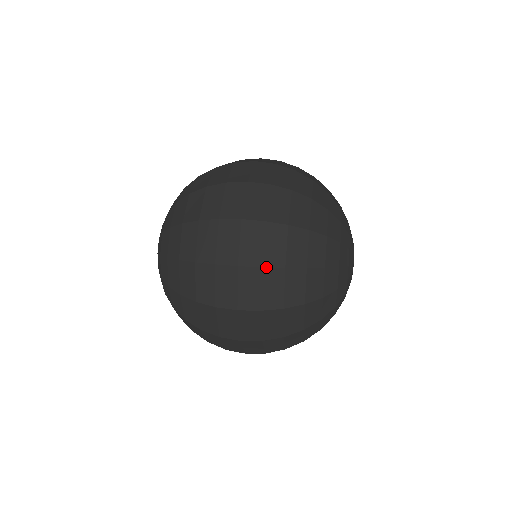
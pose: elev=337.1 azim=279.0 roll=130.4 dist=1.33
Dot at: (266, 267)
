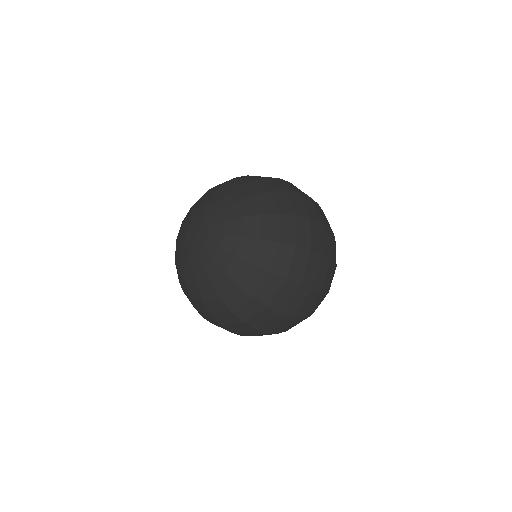
Dot at: (330, 229)
